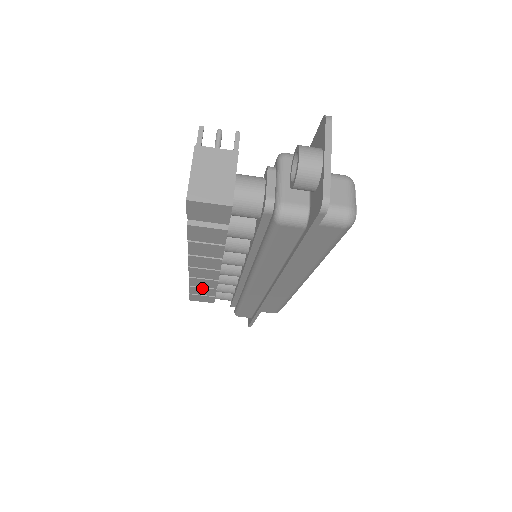
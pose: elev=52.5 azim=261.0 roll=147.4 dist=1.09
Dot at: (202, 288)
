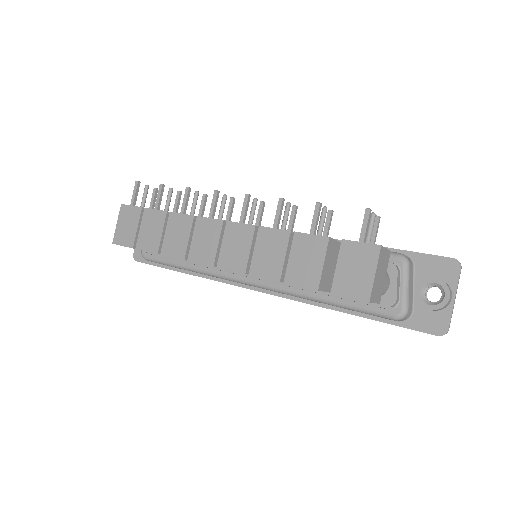
Dot at: occluded
